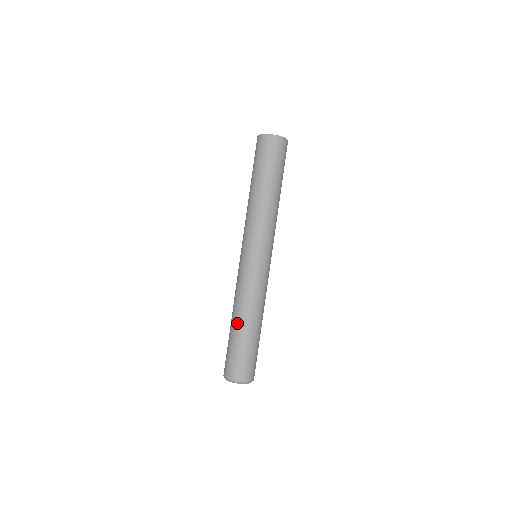
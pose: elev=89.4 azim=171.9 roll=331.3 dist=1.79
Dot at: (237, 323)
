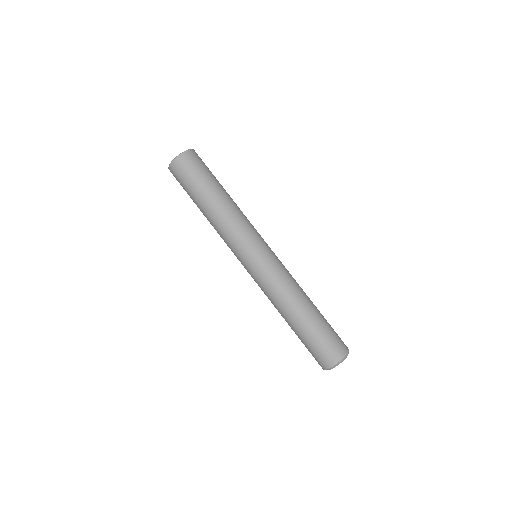
Dot at: (300, 313)
